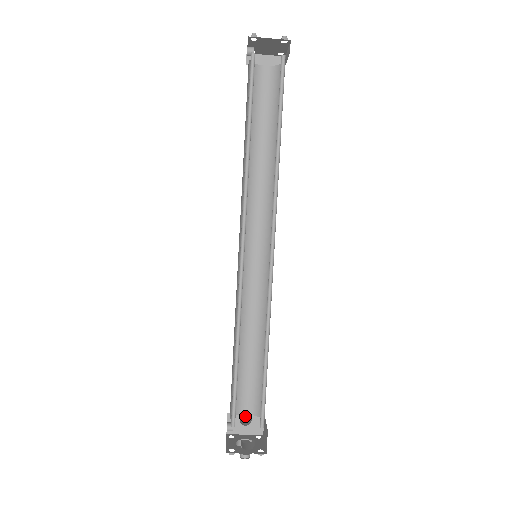
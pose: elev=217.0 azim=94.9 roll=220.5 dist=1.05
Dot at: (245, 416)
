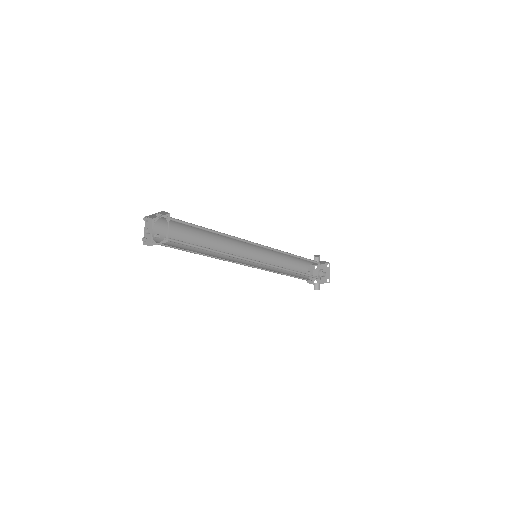
Dot at: (317, 256)
